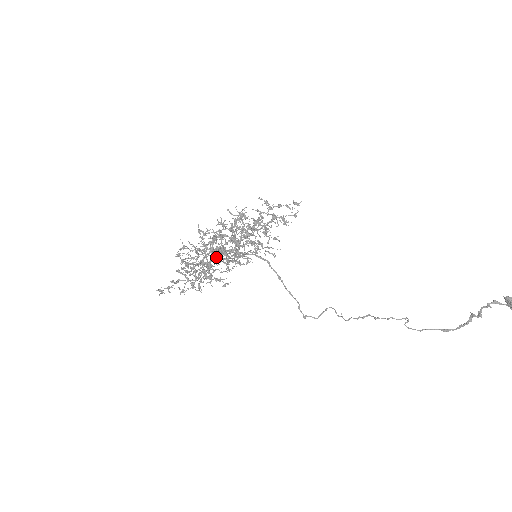
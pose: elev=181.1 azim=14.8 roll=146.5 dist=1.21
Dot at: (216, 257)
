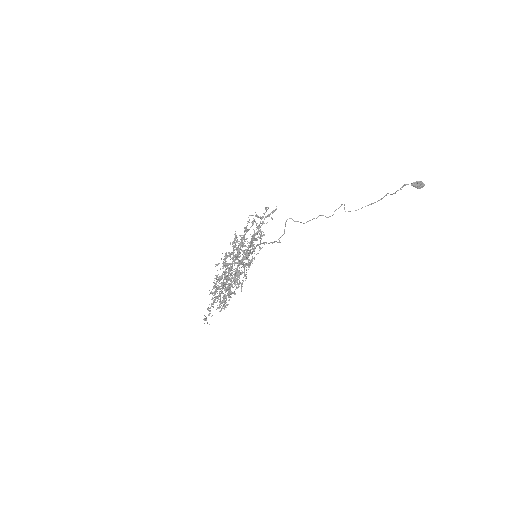
Dot at: occluded
